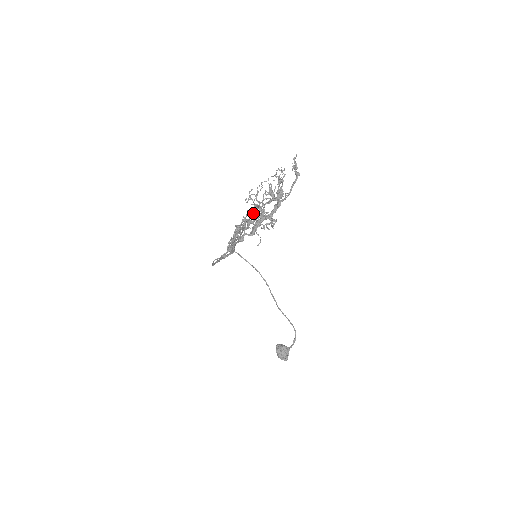
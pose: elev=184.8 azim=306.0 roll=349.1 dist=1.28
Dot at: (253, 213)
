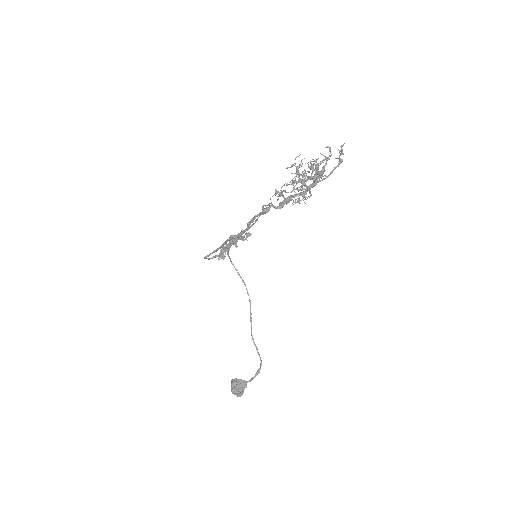
Dot at: (289, 184)
